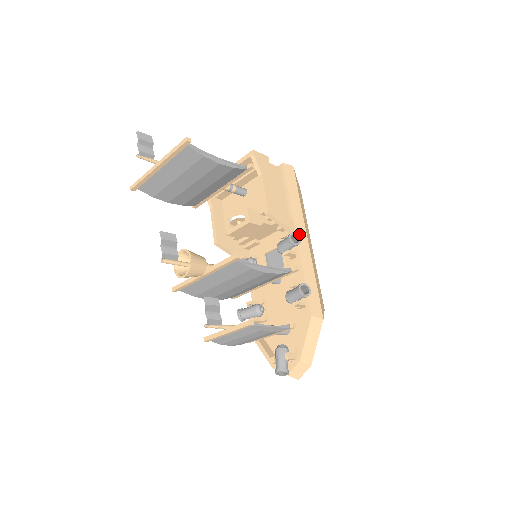
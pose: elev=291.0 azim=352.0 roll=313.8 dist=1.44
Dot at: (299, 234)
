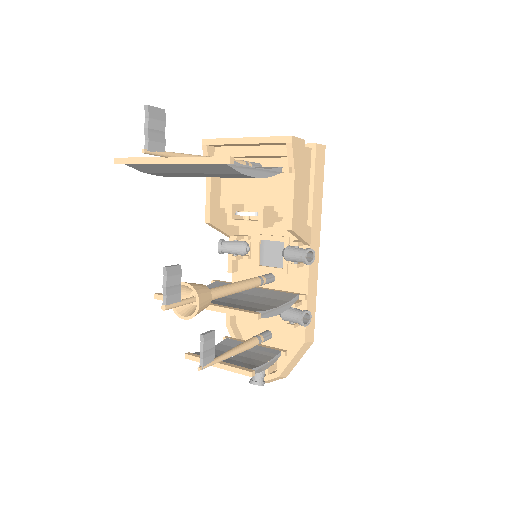
Dot at: (313, 245)
